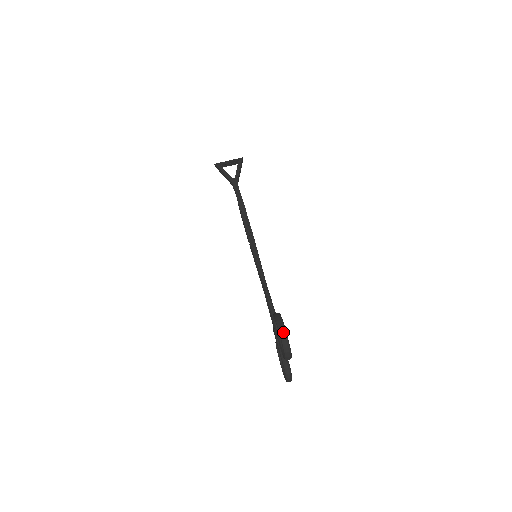
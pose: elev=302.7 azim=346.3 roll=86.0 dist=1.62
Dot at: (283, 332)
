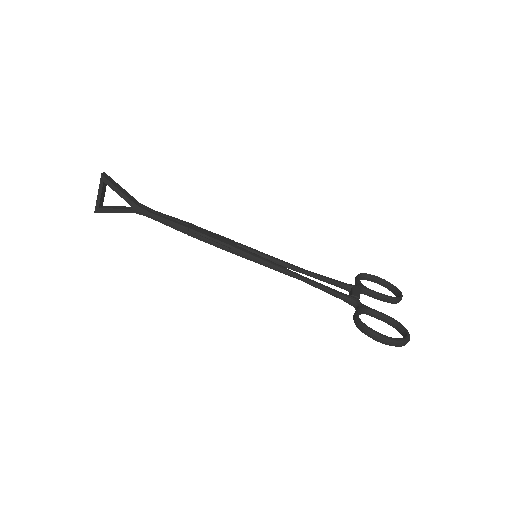
Dot at: (387, 342)
